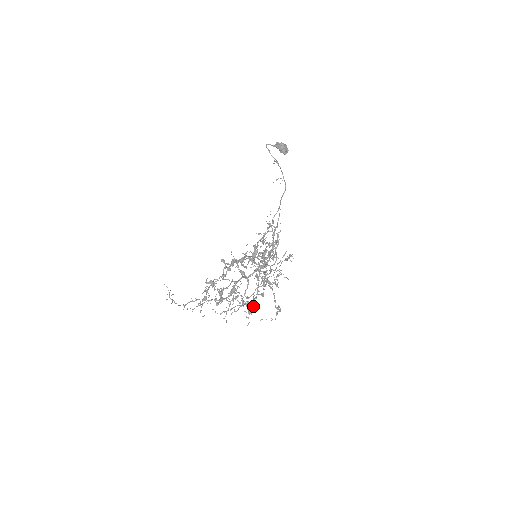
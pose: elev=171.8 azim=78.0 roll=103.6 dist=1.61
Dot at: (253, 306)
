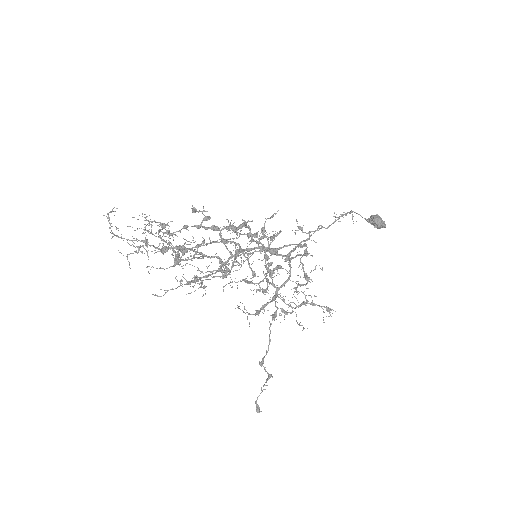
Dot at: (190, 256)
